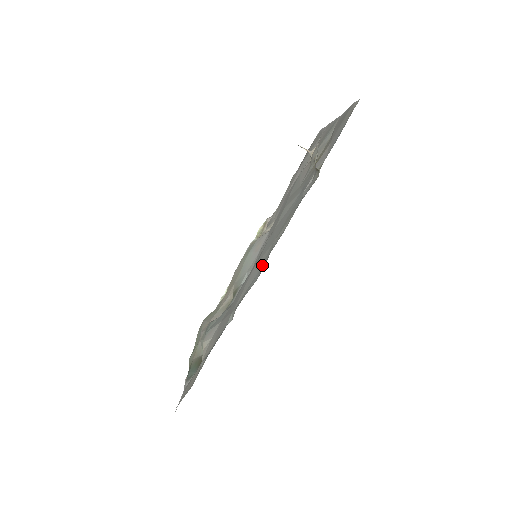
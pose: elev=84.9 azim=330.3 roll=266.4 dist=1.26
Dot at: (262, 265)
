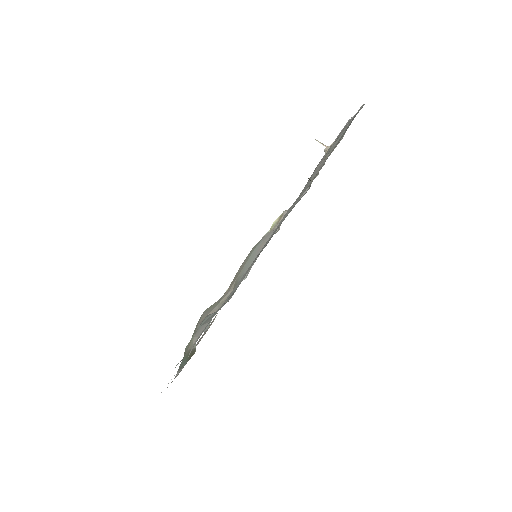
Dot at: occluded
